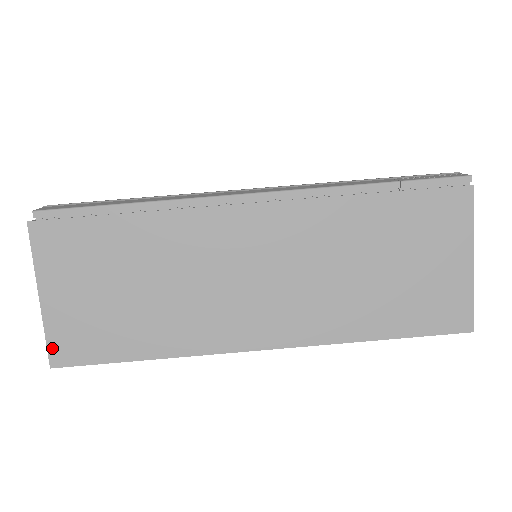
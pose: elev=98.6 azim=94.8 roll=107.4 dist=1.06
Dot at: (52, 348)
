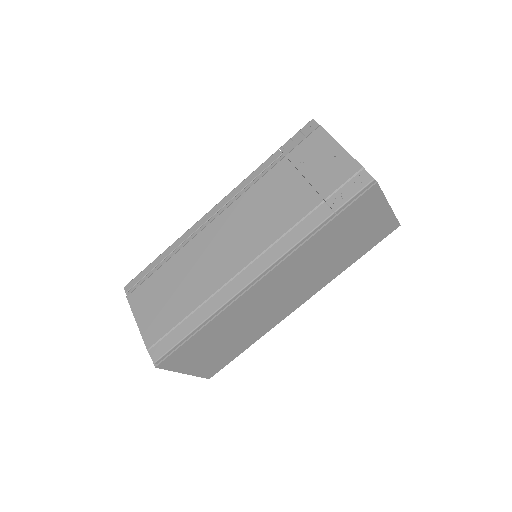
Dot at: (205, 376)
